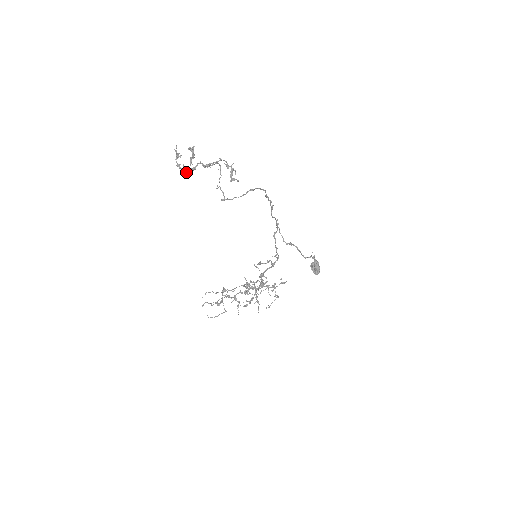
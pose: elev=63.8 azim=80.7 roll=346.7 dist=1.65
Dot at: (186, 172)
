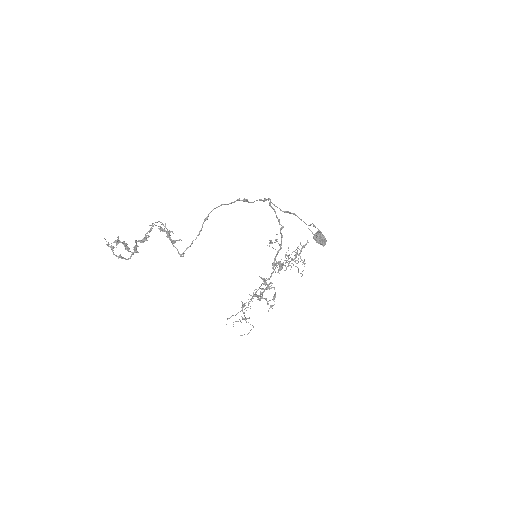
Dot at: occluded
